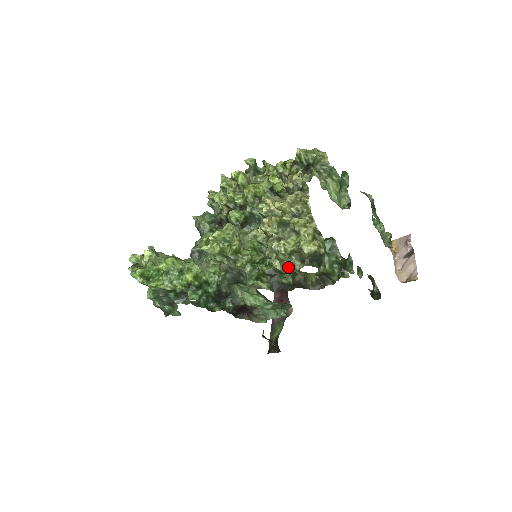
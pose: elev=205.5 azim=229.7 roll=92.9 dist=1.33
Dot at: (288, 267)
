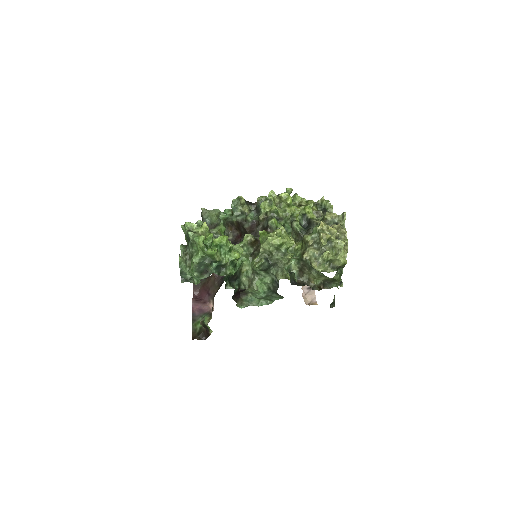
Dot at: (323, 269)
